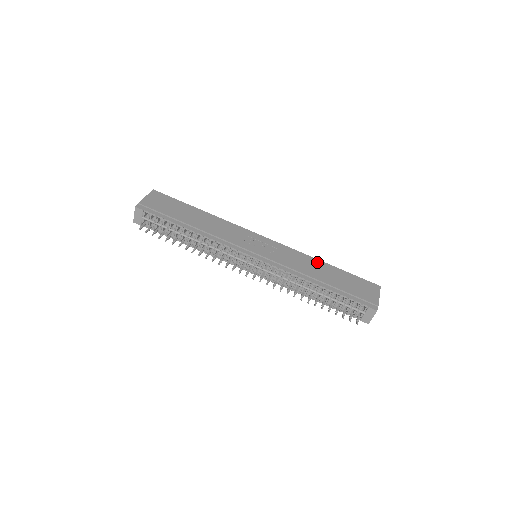
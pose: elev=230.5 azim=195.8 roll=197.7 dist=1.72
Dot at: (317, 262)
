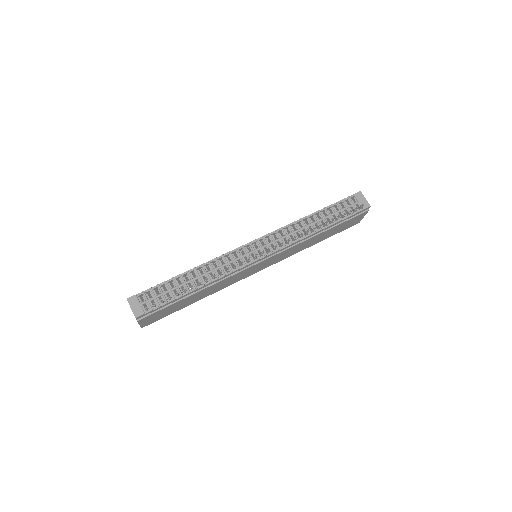
Dot at: occluded
